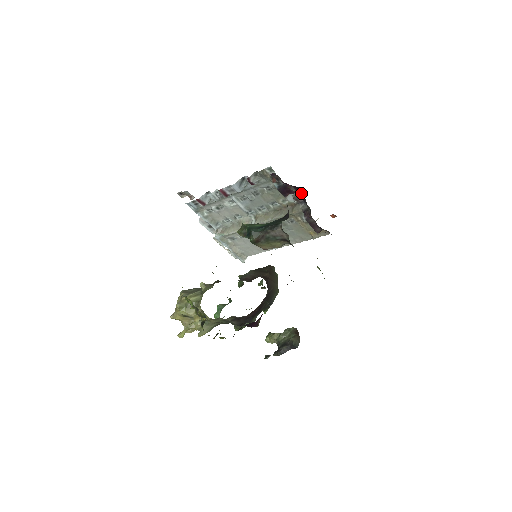
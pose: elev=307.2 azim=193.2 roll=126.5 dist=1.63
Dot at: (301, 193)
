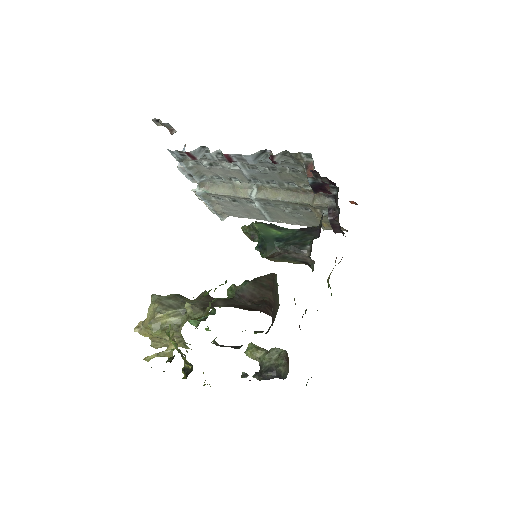
Dot at: (334, 186)
